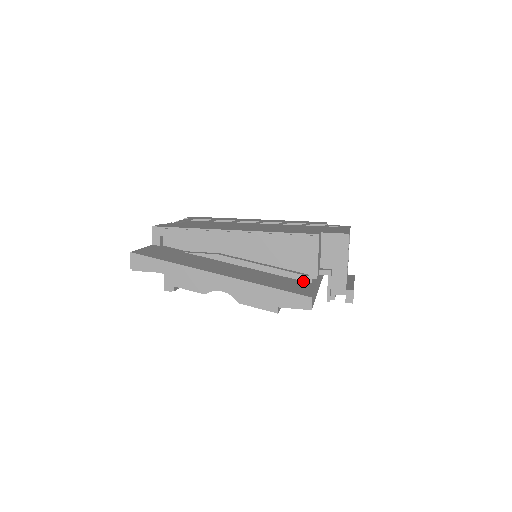
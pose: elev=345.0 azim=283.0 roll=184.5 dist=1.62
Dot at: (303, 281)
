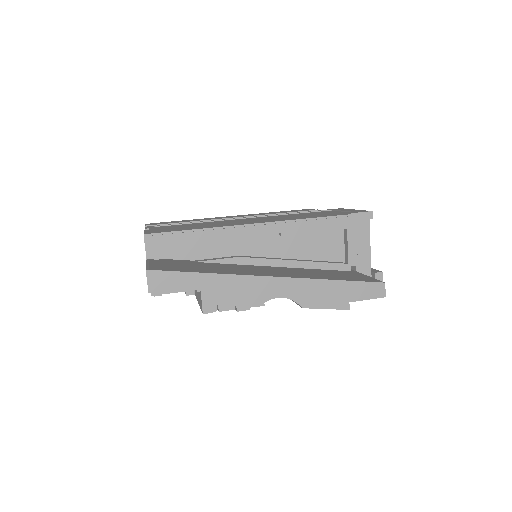
Dot at: (342, 270)
